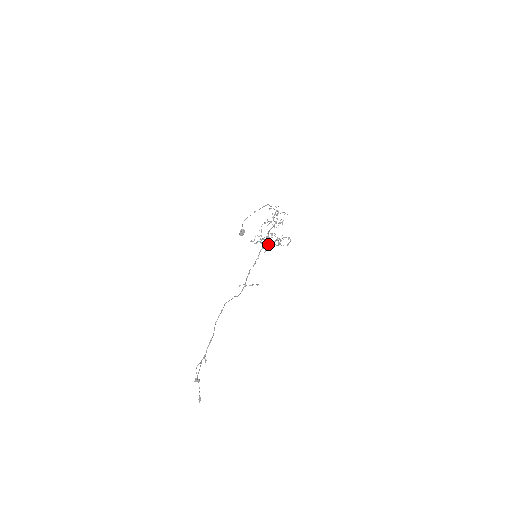
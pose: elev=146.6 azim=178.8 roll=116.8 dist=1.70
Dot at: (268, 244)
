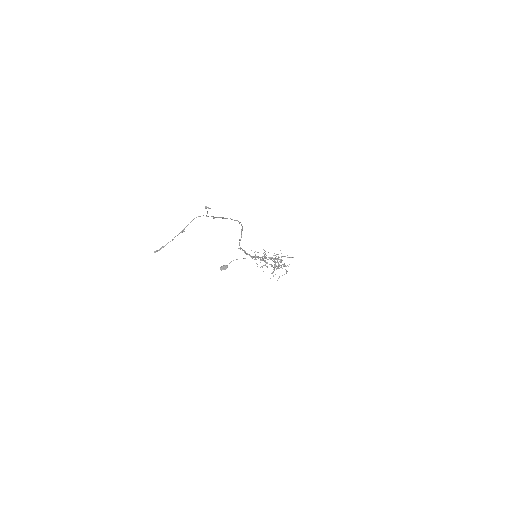
Dot at: occluded
